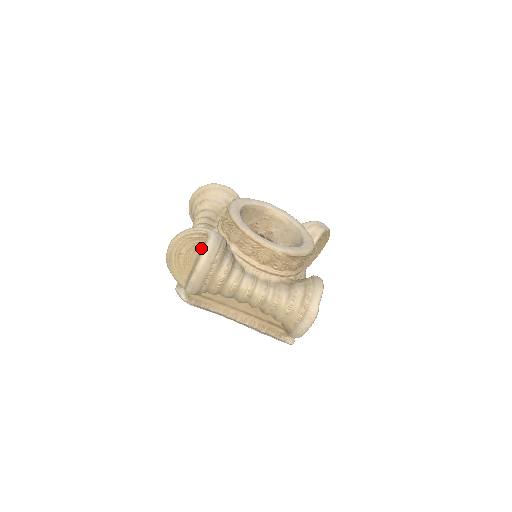
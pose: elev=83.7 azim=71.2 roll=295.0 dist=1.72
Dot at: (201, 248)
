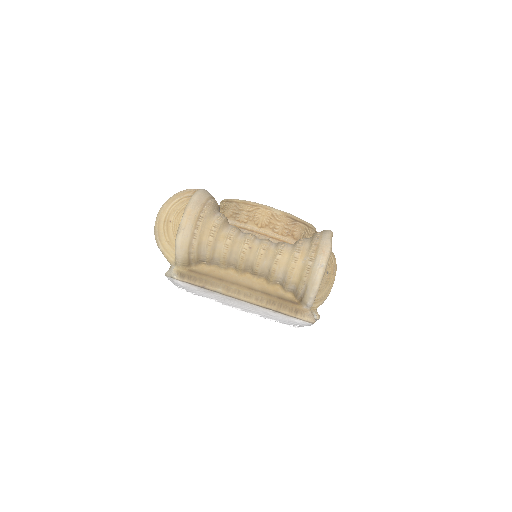
Dot at: occluded
